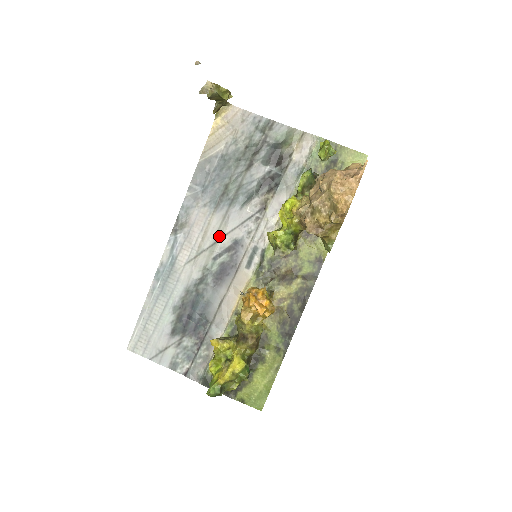
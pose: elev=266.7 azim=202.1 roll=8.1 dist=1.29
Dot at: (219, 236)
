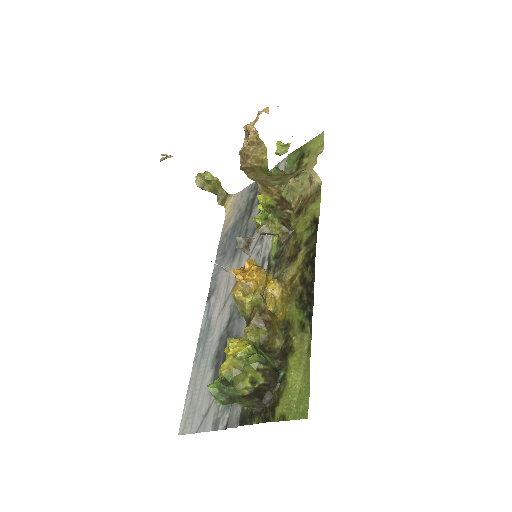
Dot at: occluded
